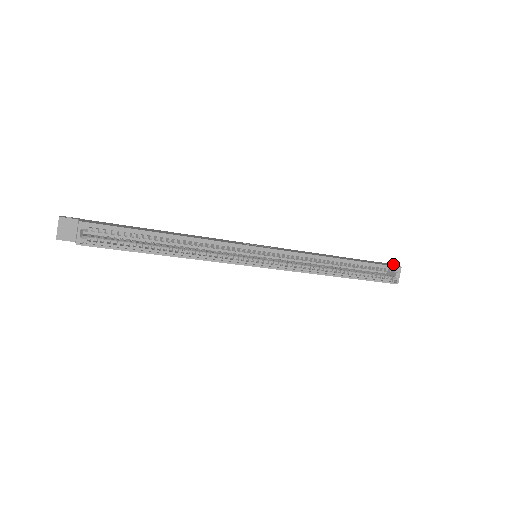
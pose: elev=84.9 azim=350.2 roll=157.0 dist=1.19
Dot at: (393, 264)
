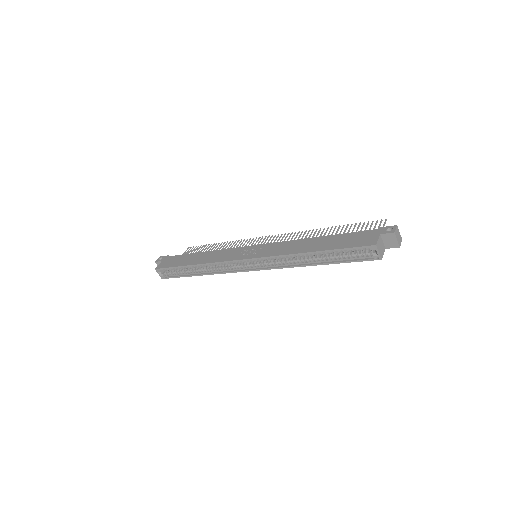
Dot at: (392, 228)
